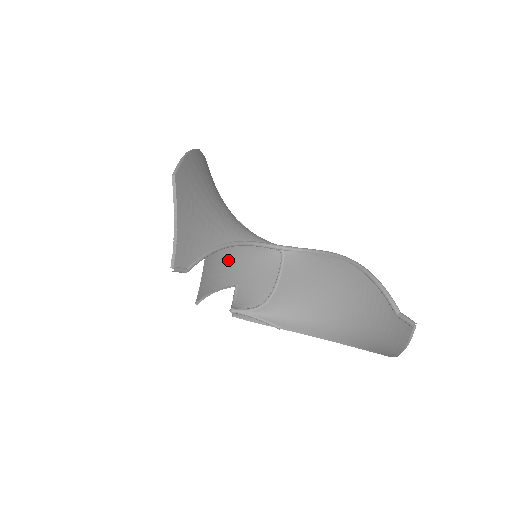
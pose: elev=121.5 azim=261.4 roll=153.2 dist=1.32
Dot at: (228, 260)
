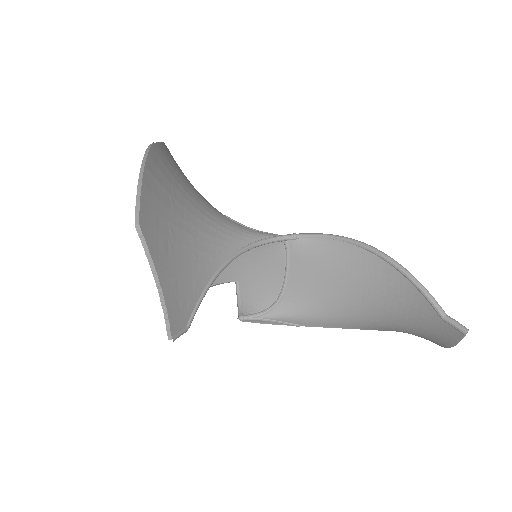
Dot at: occluded
